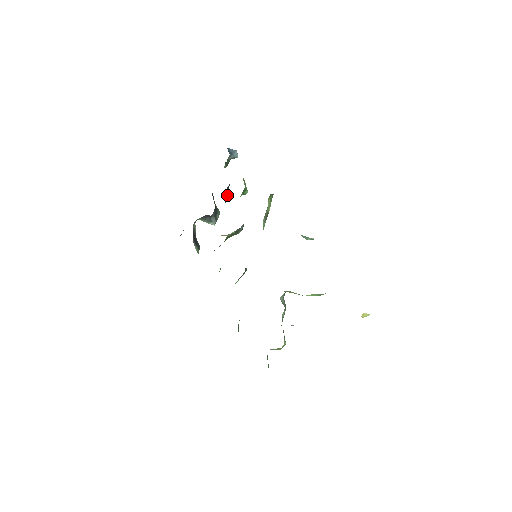
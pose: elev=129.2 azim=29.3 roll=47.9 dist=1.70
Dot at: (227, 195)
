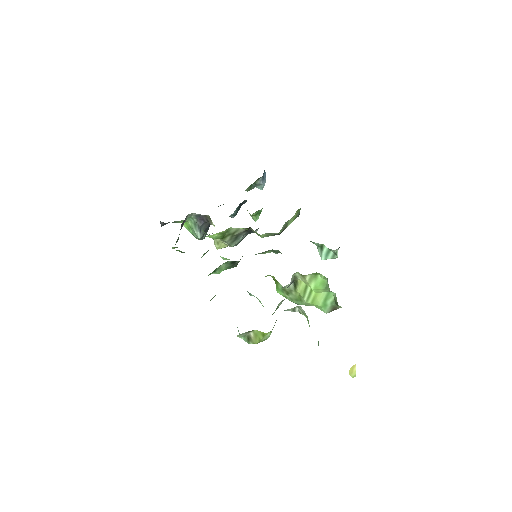
Dot at: (237, 210)
